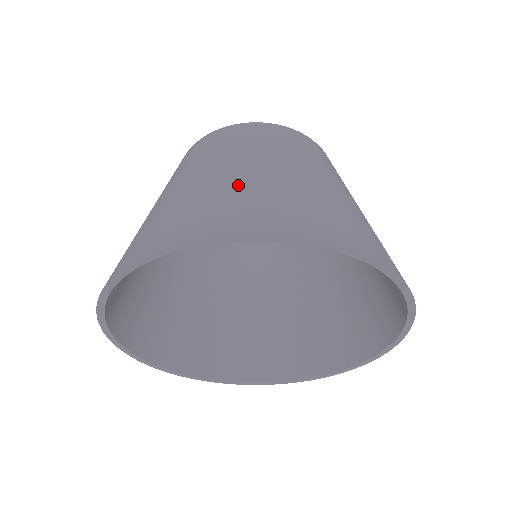
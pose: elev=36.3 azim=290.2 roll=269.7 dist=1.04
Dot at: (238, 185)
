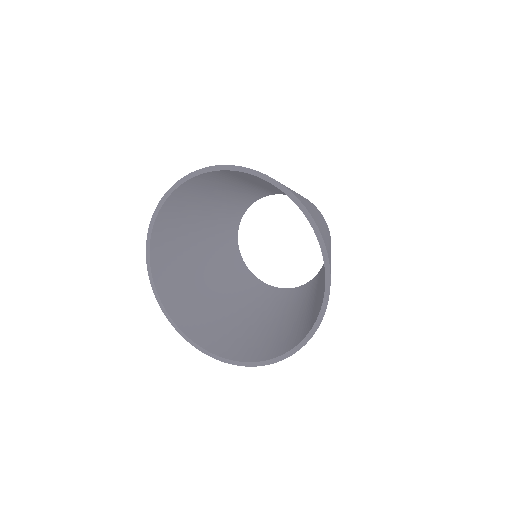
Dot at: occluded
